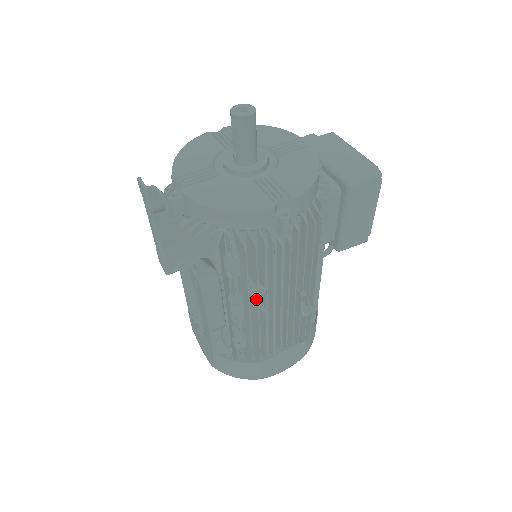
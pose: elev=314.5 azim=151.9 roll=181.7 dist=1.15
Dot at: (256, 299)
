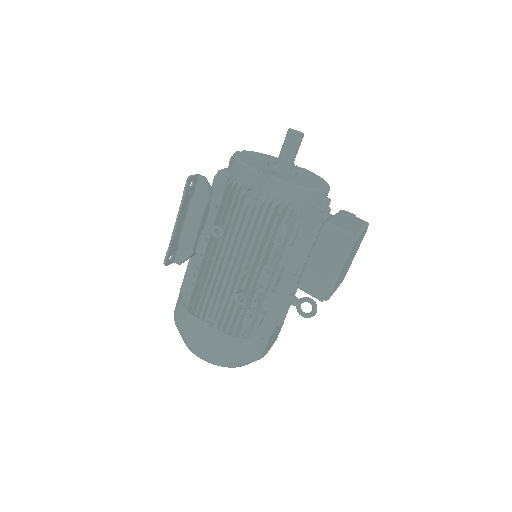
Dot at: (214, 240)
